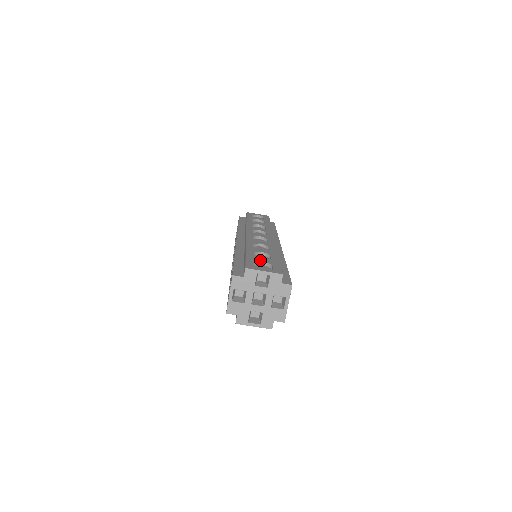
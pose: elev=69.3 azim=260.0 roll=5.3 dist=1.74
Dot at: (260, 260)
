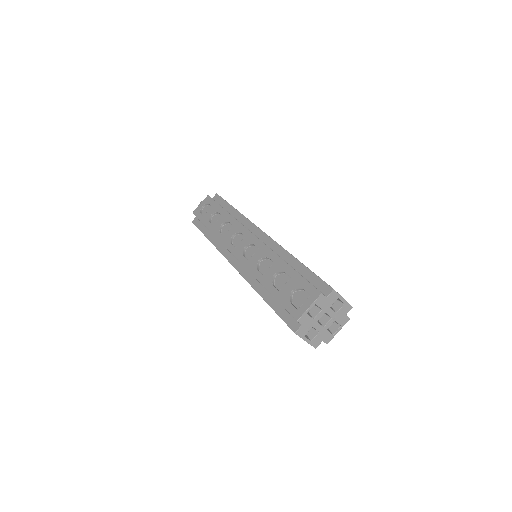
Dot at: (289, 292)
